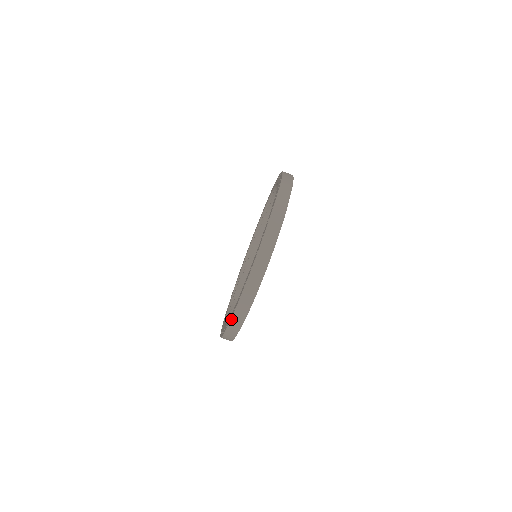
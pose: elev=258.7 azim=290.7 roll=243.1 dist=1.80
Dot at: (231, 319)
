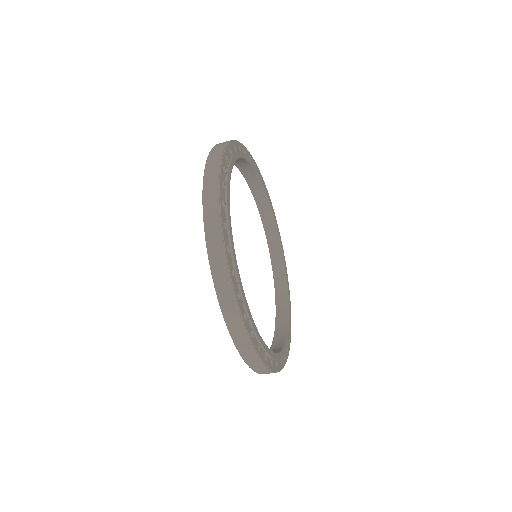
Dot at: (238, 350)
